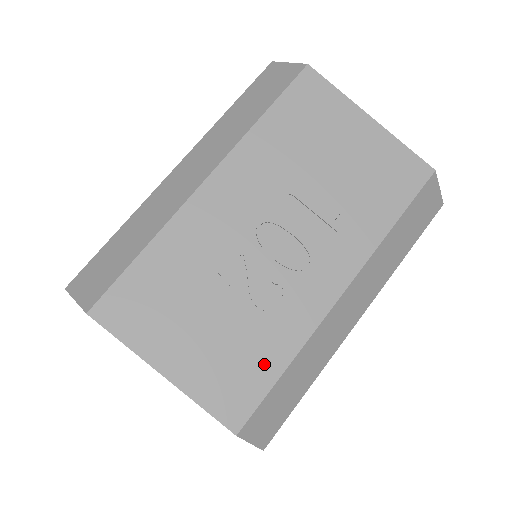
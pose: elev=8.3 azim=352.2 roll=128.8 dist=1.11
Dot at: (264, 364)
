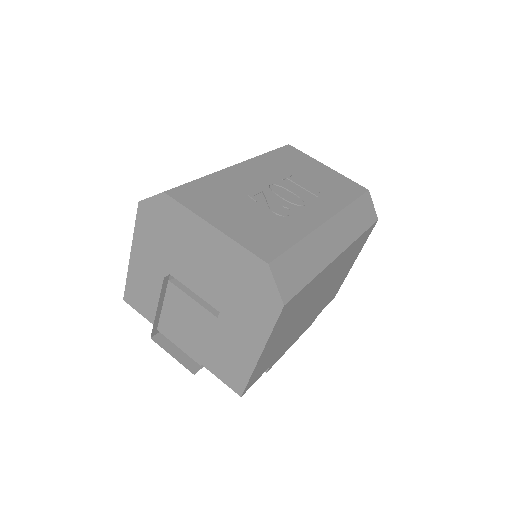
Dot at: (283, 237)
